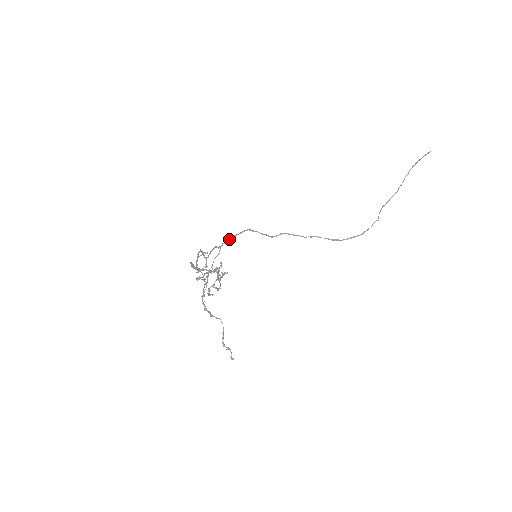
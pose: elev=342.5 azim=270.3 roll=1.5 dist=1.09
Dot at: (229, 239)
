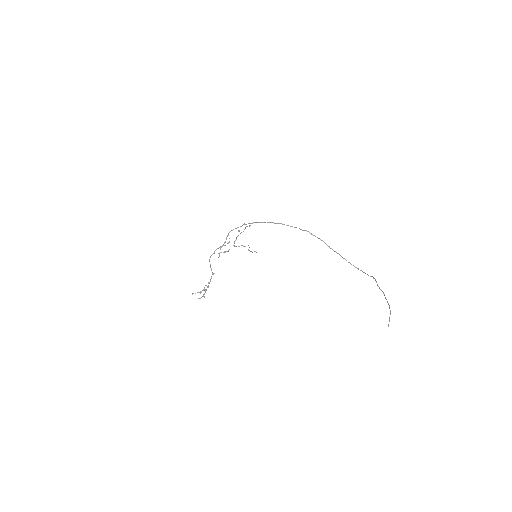
Dot at: occluded
